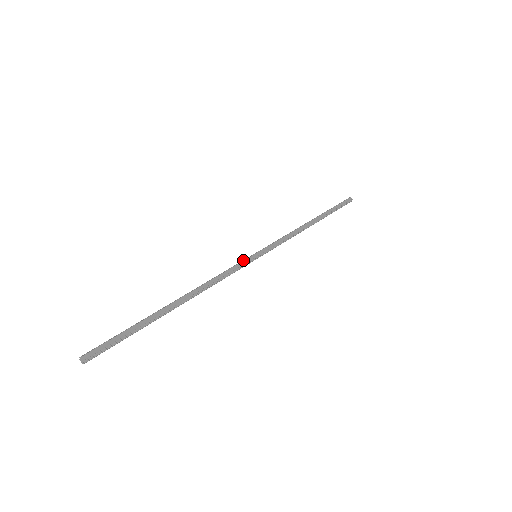
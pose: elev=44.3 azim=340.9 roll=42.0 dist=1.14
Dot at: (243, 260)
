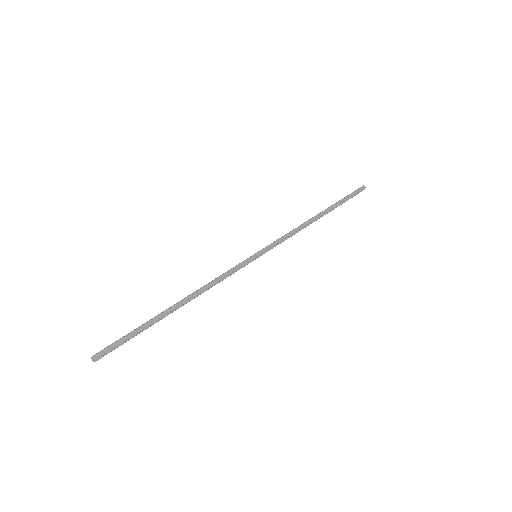
Dot at: (243, 261)
